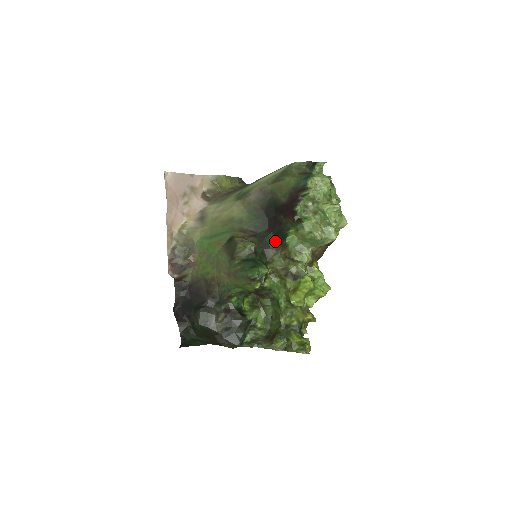
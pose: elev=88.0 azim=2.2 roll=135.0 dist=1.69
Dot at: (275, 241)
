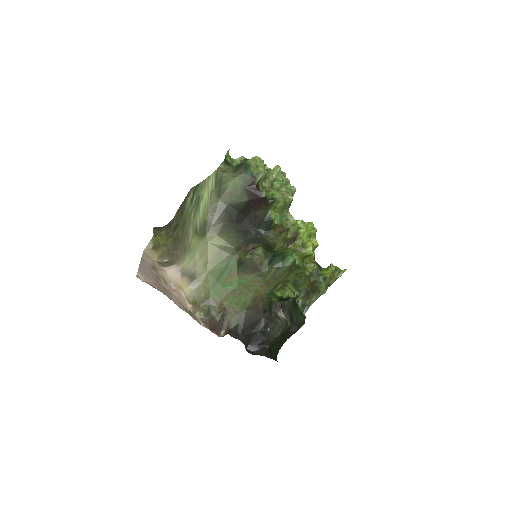
Dot at: (264, 231)
